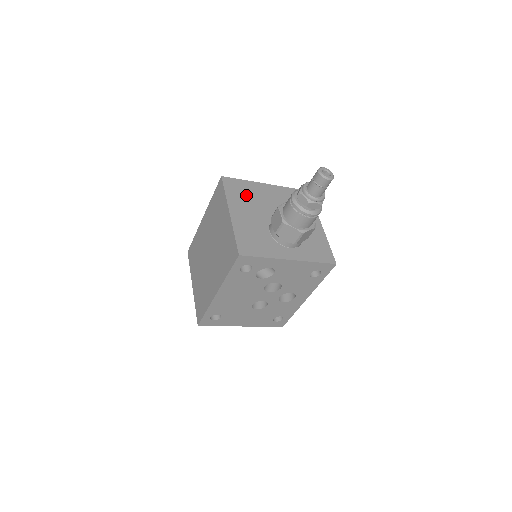
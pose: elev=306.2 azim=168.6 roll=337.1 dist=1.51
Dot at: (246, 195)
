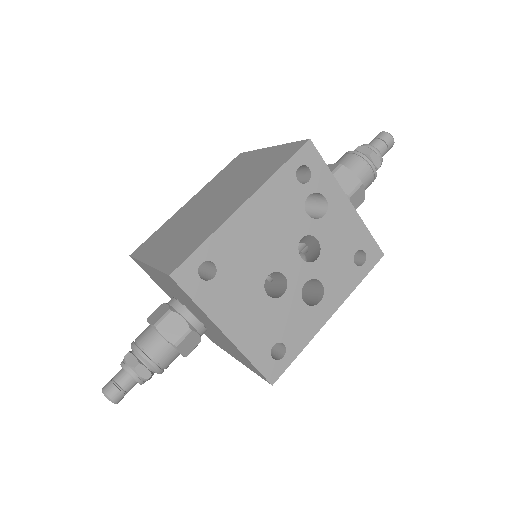
Dot at: occluded
